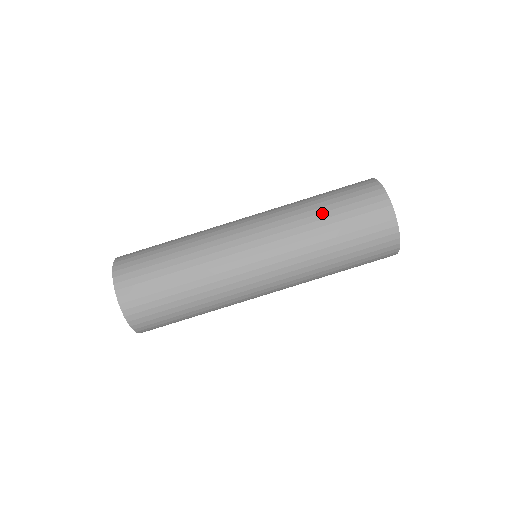
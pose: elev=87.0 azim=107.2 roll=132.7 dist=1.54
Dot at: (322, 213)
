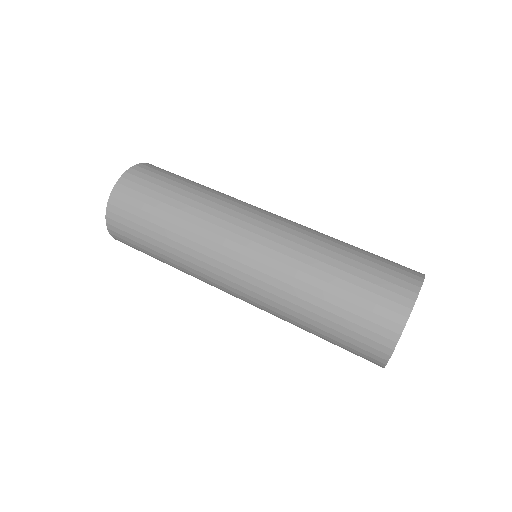
Dot at: occluded
